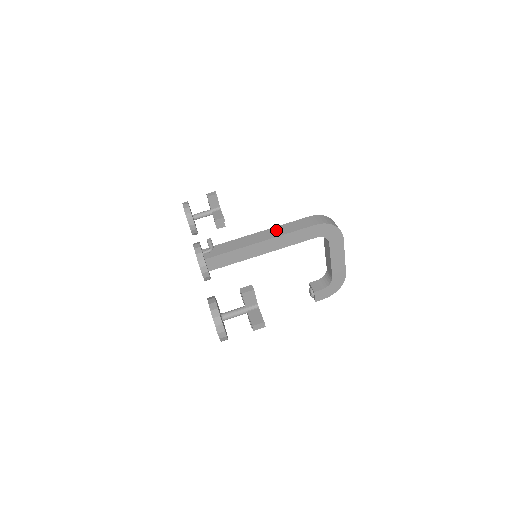
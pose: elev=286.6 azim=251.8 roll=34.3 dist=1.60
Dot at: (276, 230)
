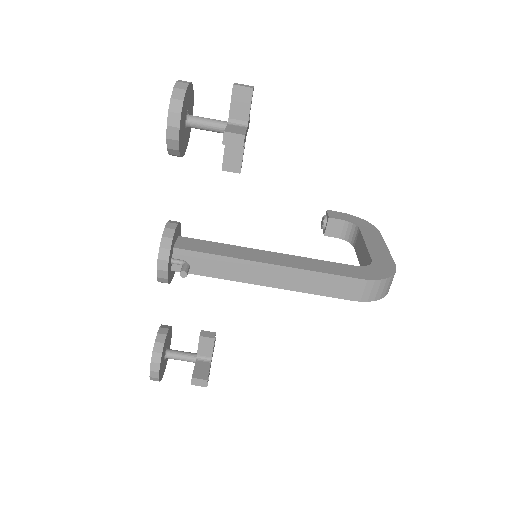
Dot at: (297, 277)
